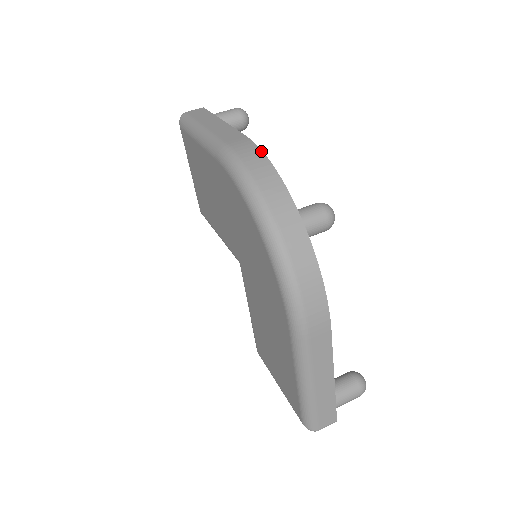
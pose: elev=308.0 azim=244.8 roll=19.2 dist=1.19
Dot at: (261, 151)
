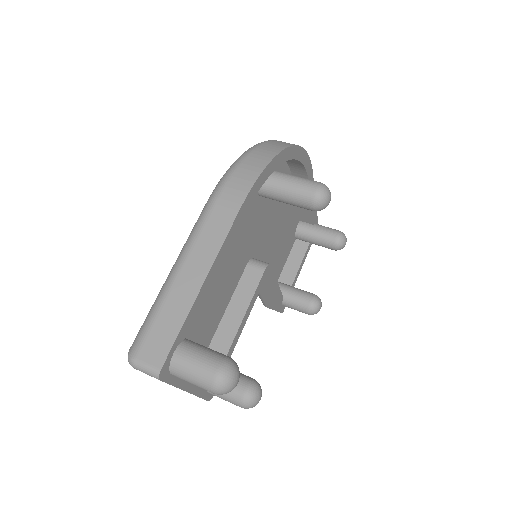
Dot at: (308, 156)
